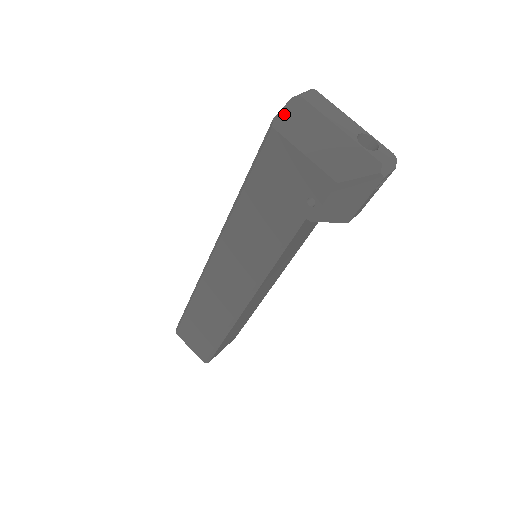
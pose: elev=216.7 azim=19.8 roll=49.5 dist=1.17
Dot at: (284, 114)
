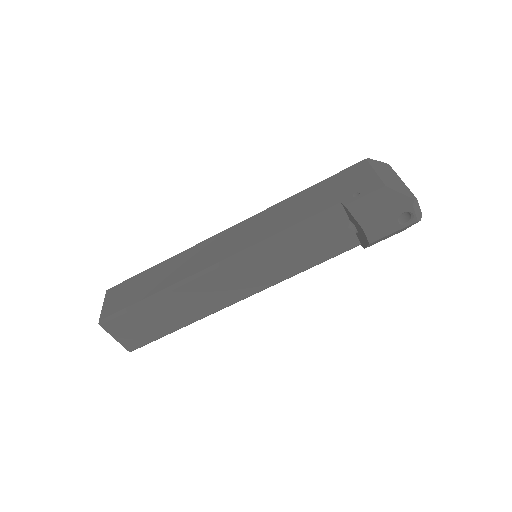
Dot at: (376, 161)
